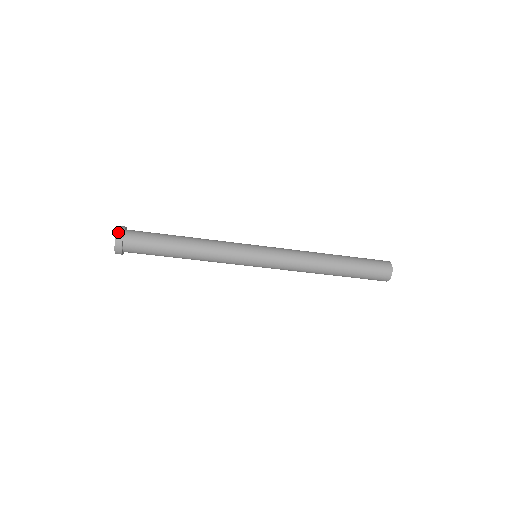
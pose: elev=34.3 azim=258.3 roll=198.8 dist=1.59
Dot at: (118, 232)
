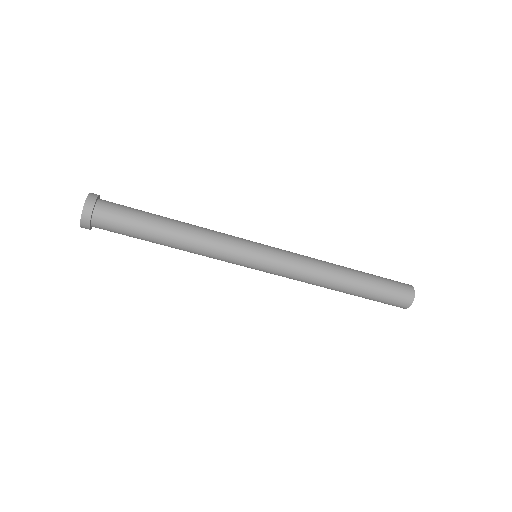
Dot at: occluded
